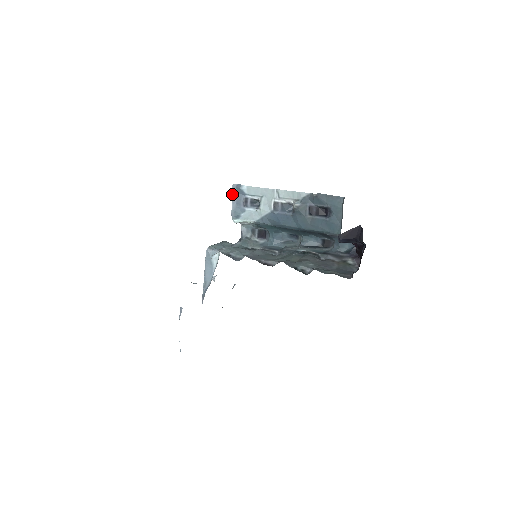
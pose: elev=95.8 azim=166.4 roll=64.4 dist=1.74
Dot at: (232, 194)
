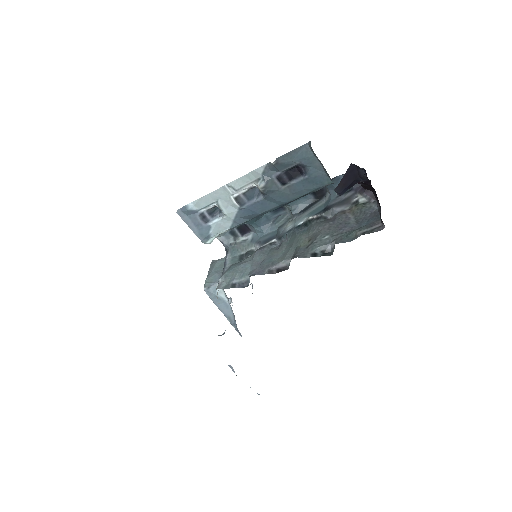
Dot at: occluded
